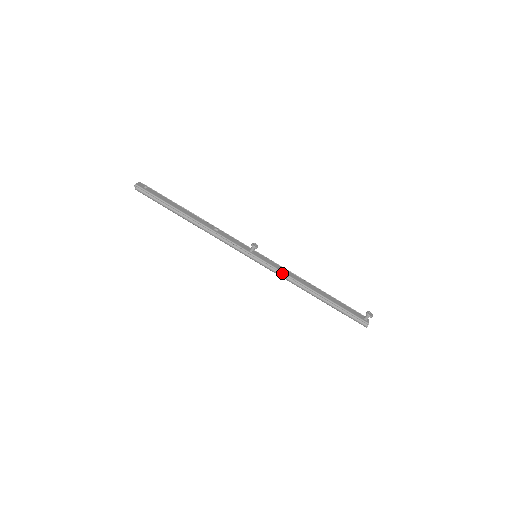
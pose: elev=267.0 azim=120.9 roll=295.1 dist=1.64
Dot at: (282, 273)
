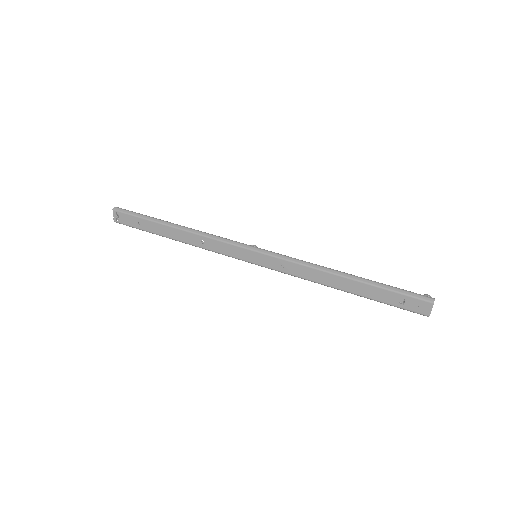
Dot at: (294, 260)
